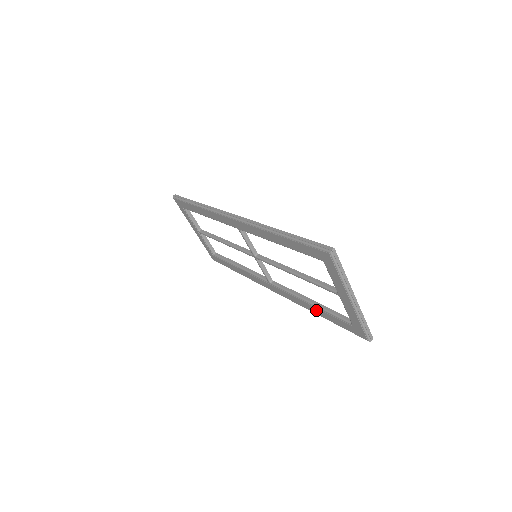
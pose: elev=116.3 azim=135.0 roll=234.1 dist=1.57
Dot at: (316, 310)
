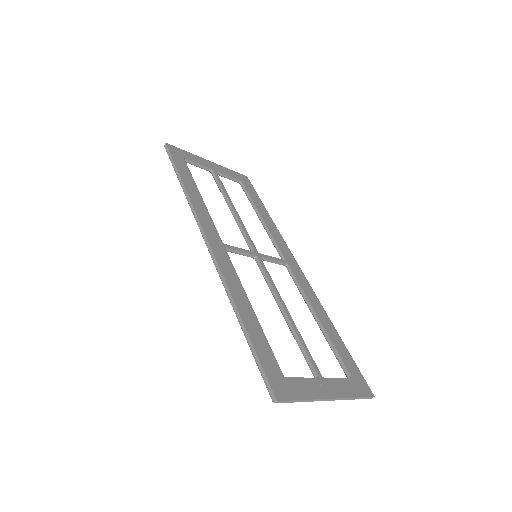
Dot at: occluded
